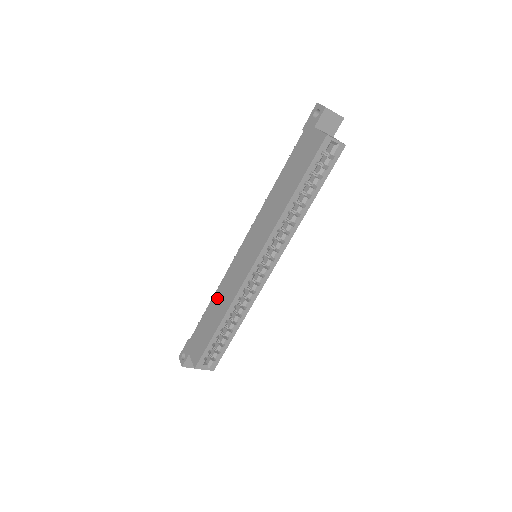
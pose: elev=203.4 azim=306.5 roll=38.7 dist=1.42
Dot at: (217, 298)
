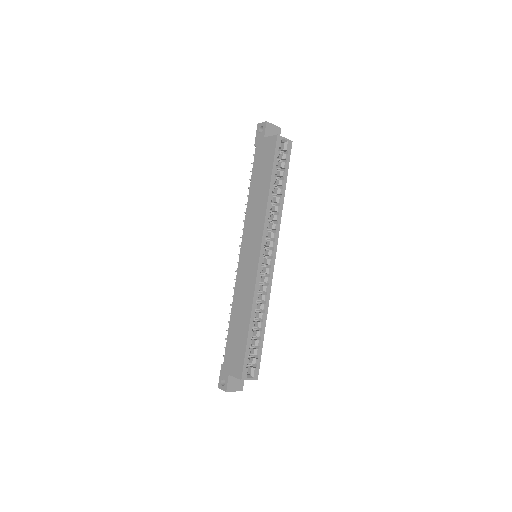
Dot at: (236, 308)
